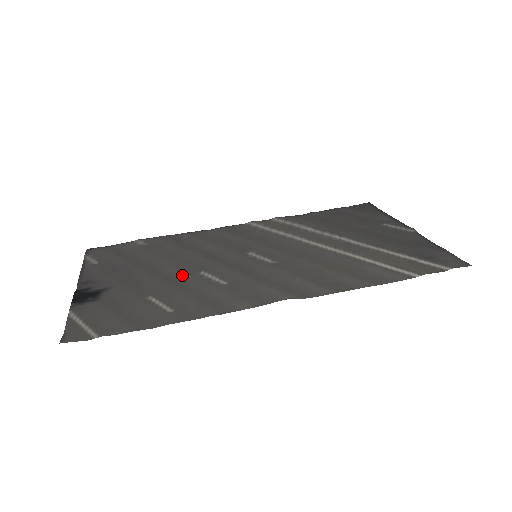
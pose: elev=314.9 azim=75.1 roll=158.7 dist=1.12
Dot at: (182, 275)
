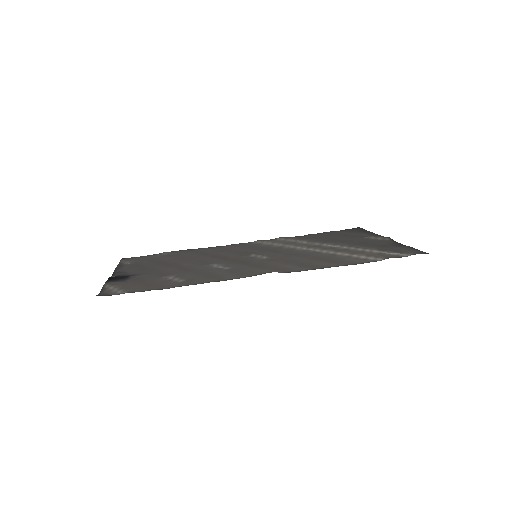
Dot at: (195, 266)
